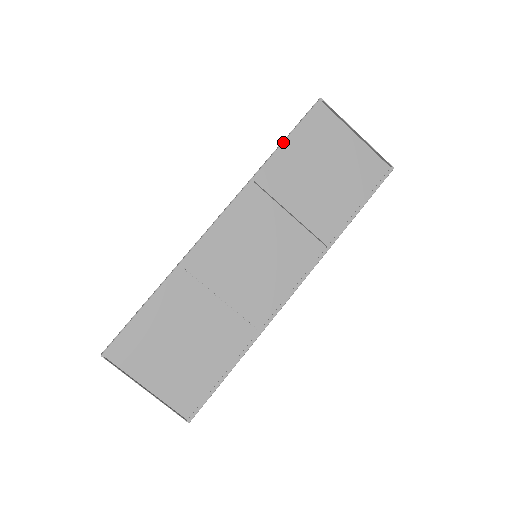
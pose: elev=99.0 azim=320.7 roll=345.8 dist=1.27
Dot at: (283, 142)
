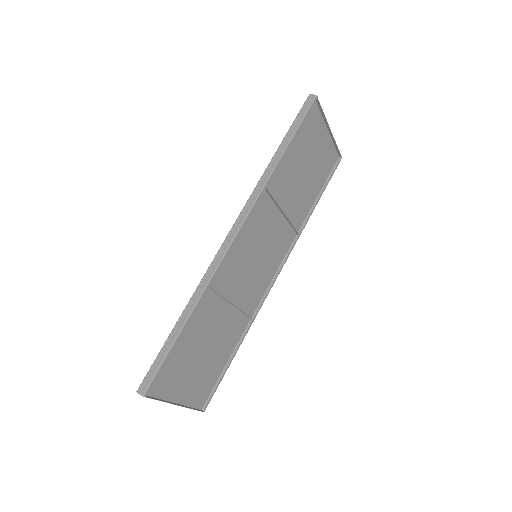
Dot at: (289, 144)
